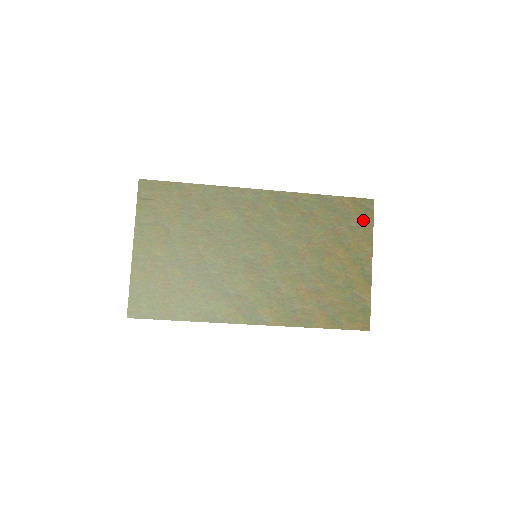
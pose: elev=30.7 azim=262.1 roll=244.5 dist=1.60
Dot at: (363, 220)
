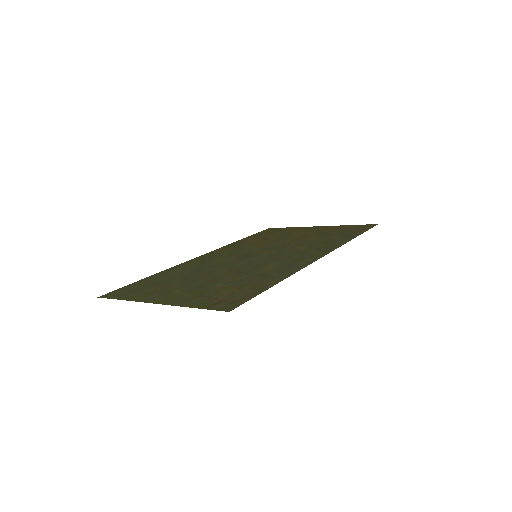
Dot at: (353, 227)
